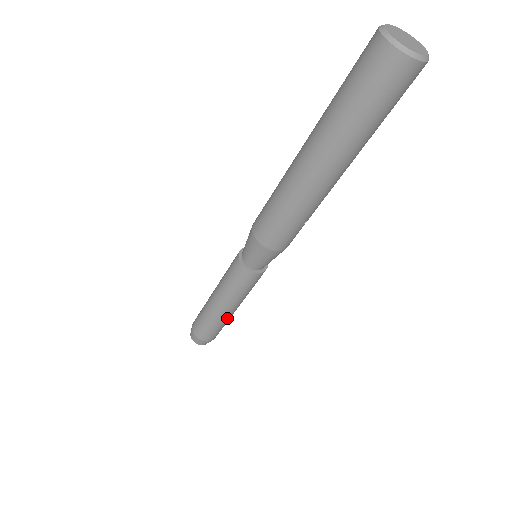
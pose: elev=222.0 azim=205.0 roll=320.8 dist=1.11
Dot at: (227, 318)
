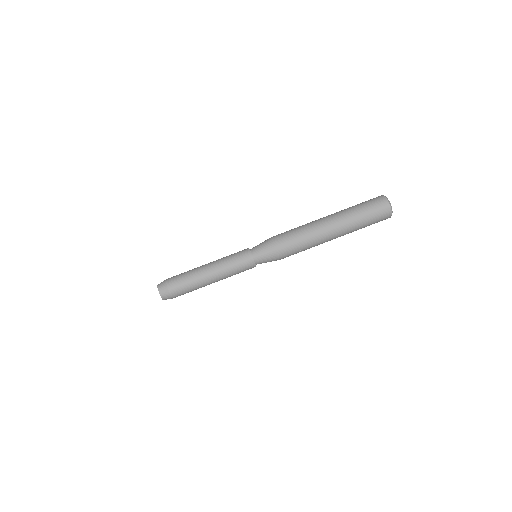
Dot at: (204, 285)
